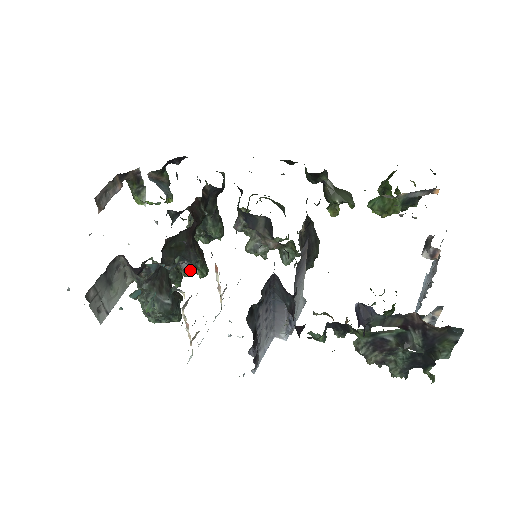
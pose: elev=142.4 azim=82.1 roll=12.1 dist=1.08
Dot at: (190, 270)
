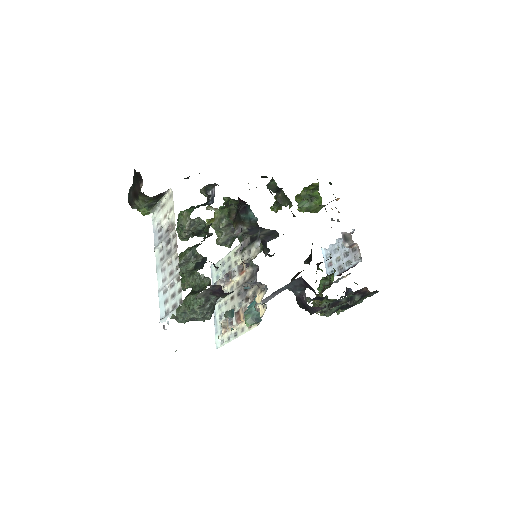
Dot at: occluded
